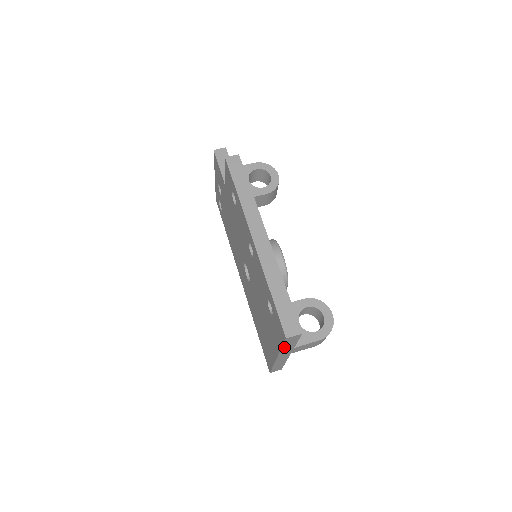
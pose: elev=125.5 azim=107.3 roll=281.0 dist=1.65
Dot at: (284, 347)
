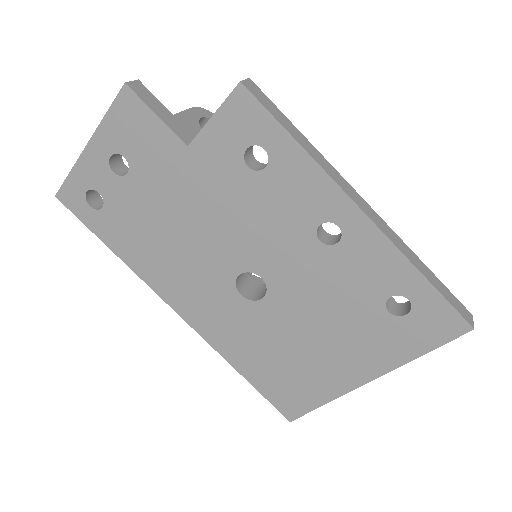
Dot at: (422, 352)
